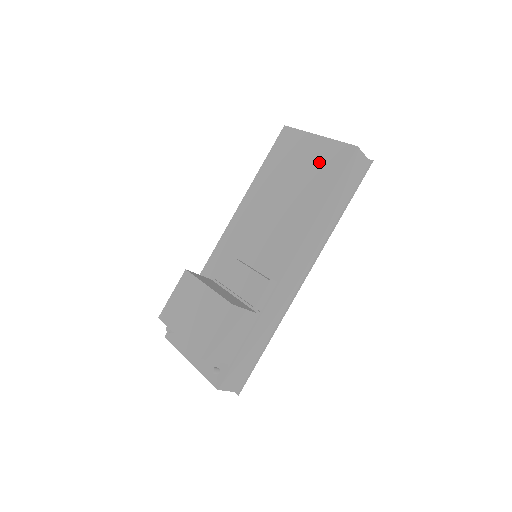
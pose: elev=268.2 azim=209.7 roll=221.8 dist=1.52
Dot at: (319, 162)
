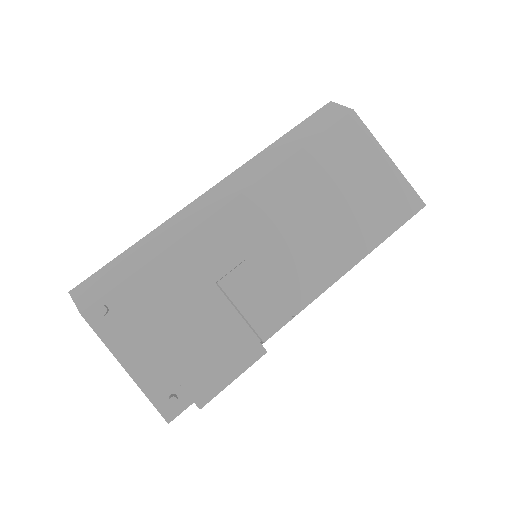
Dot at: (382, 193)
